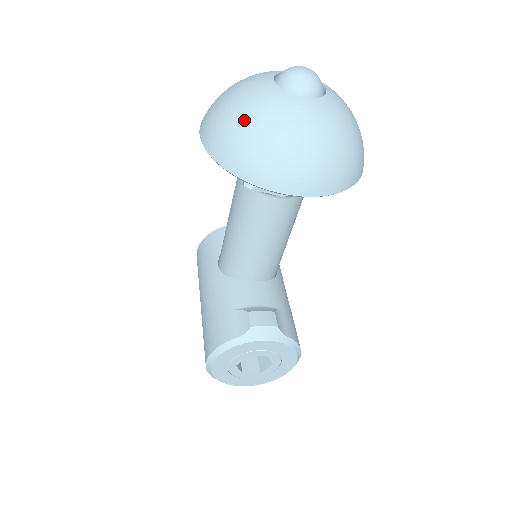
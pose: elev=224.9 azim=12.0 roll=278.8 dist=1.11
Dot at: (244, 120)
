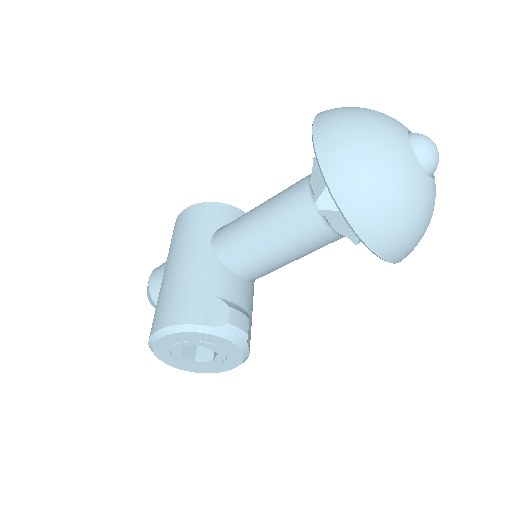
Dot at: (373, 156)
